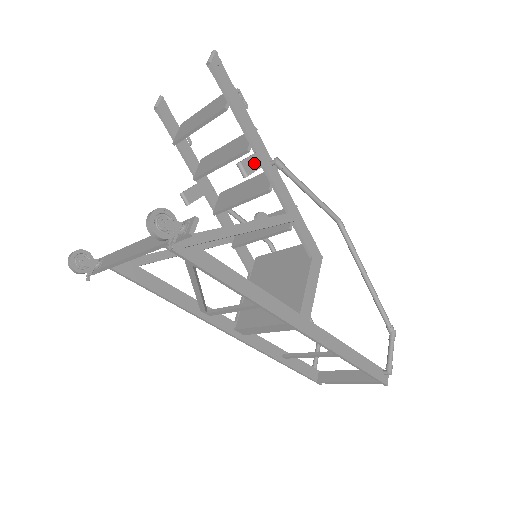
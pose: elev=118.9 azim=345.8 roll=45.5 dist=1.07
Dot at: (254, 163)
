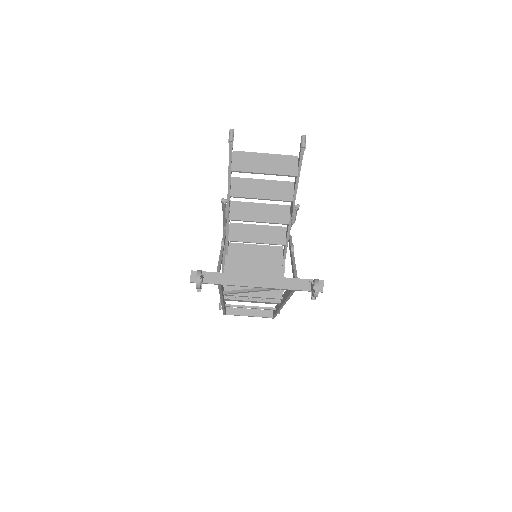
Dot at: occluded
